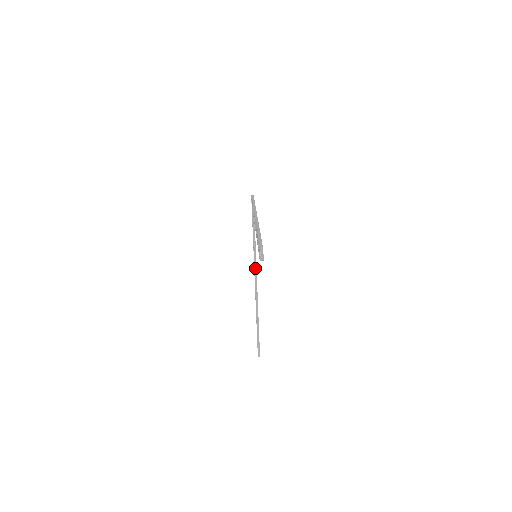
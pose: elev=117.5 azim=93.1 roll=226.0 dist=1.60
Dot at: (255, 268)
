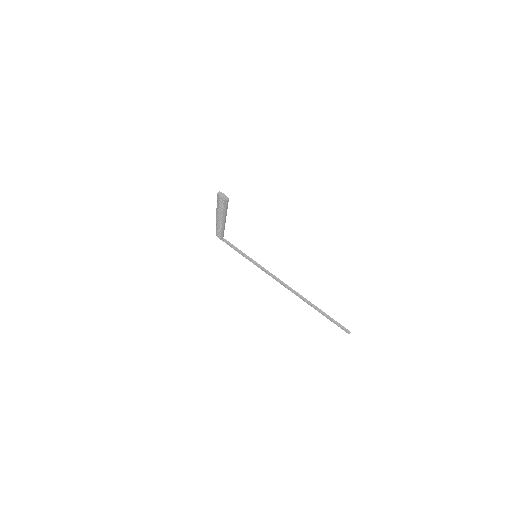
Dot at: (272, 275)
